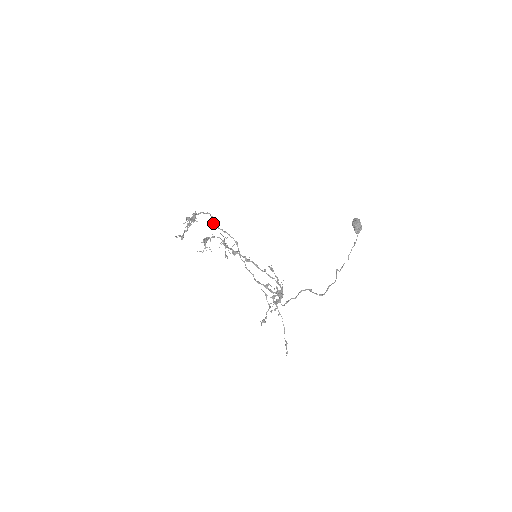
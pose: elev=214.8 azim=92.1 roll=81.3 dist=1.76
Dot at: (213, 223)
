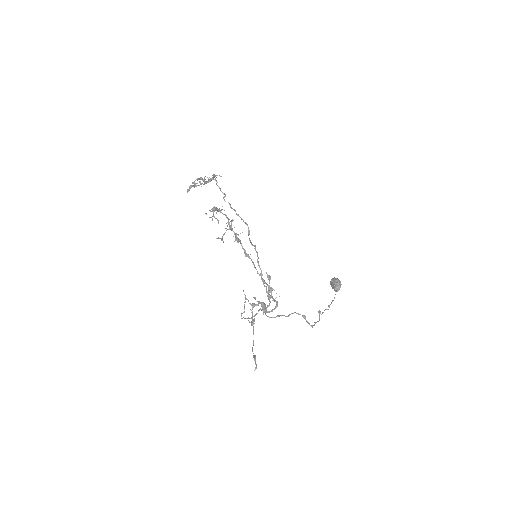
Dot at: (224, 199)
